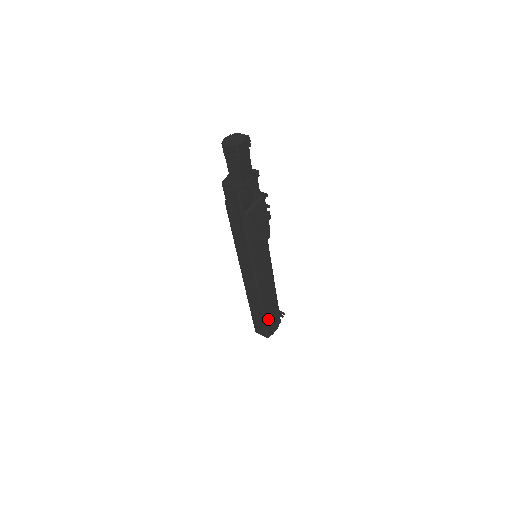
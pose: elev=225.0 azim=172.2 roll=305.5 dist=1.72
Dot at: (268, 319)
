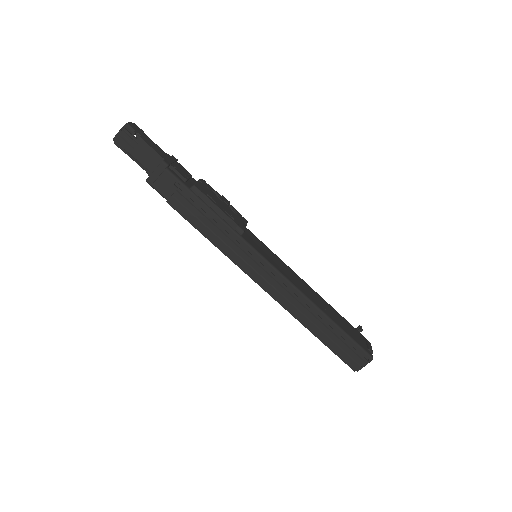
Dot at: (345, 330)
